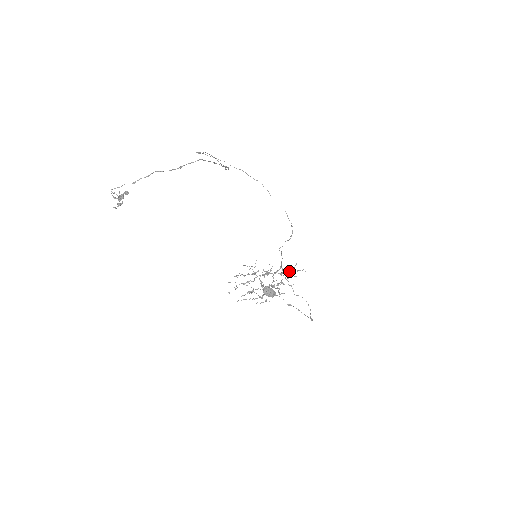
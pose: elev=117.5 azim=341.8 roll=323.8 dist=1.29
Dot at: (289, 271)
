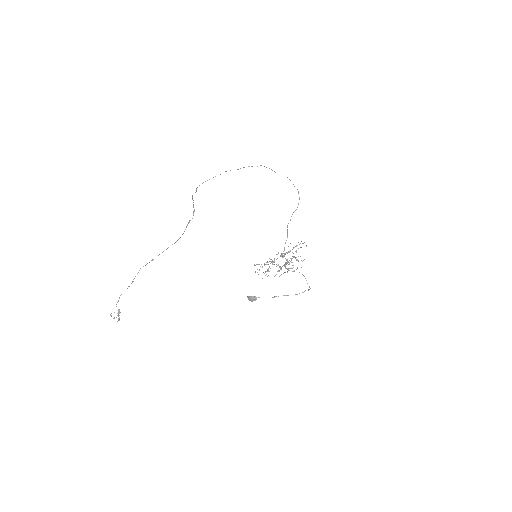
Dot at: (289, 251)
